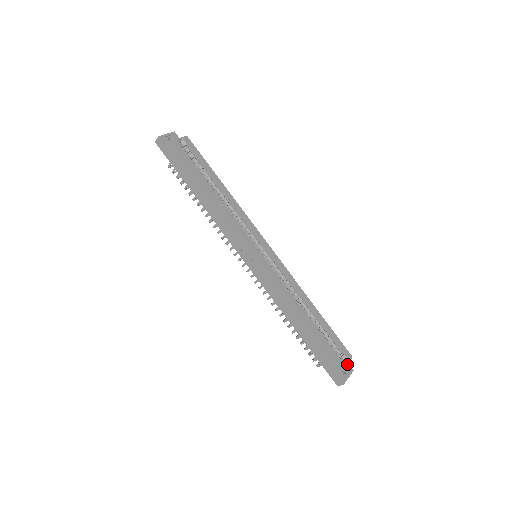
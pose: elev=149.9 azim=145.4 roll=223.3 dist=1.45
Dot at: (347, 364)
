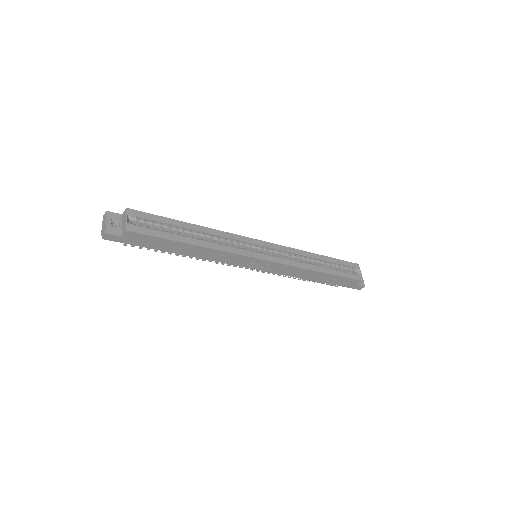
Dot at: occluded
